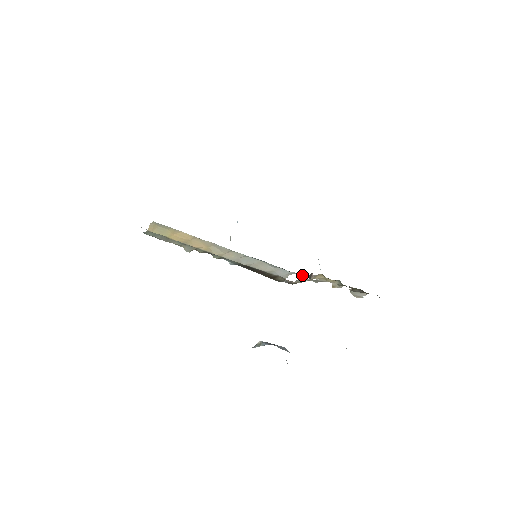
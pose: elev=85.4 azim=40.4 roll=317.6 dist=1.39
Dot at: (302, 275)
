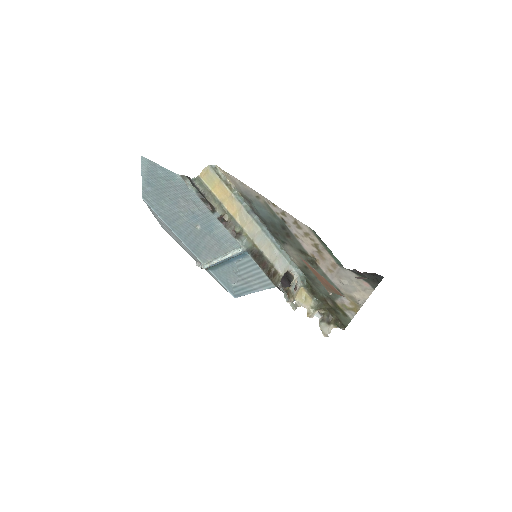
Dot at: (296, 270)
